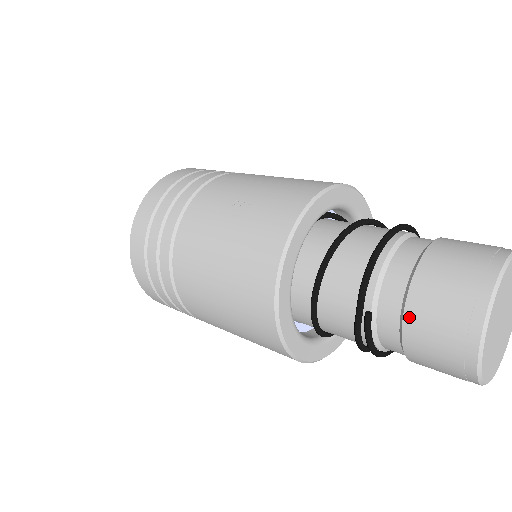
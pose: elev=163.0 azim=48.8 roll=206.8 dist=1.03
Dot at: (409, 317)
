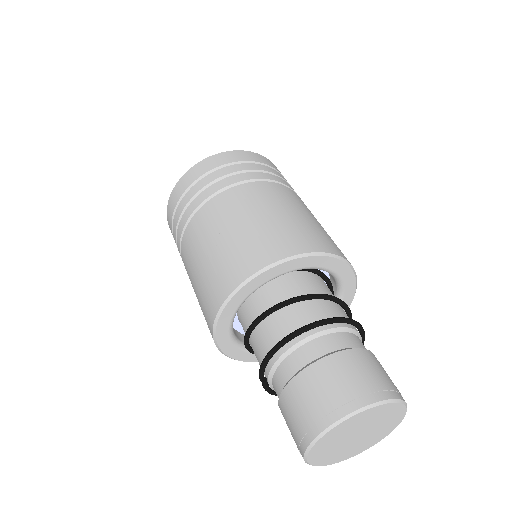
Dot at: (280, 403)
